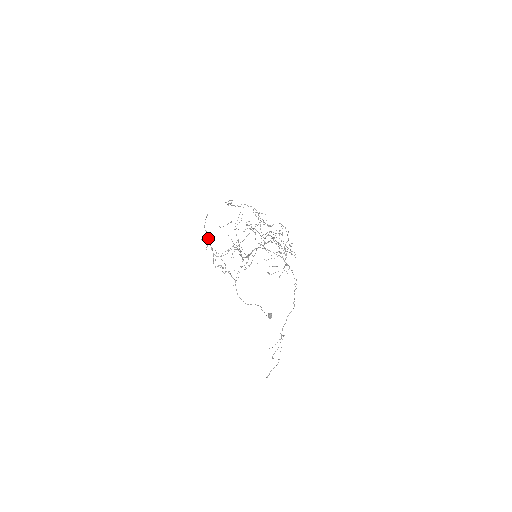
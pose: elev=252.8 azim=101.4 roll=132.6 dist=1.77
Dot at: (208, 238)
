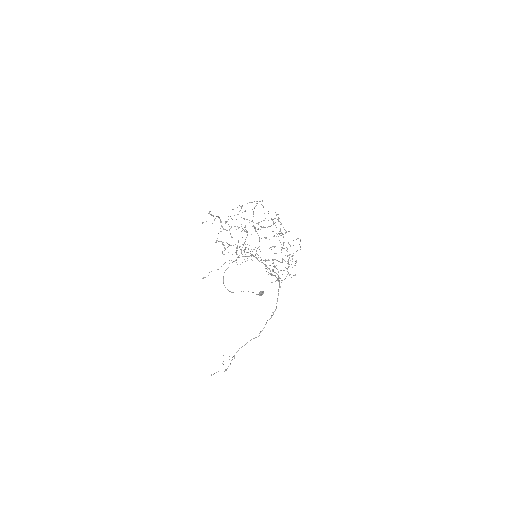
Dot at: (216, 216)
